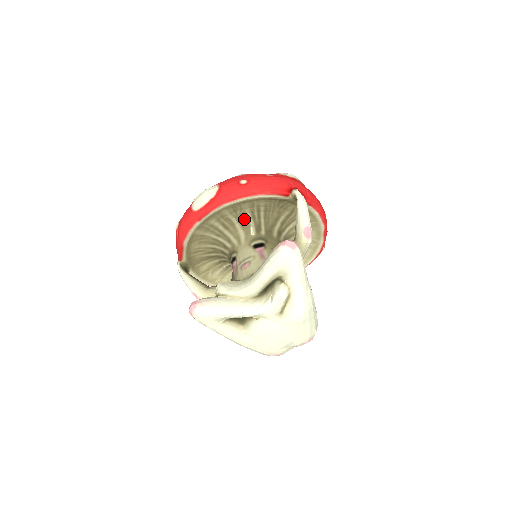
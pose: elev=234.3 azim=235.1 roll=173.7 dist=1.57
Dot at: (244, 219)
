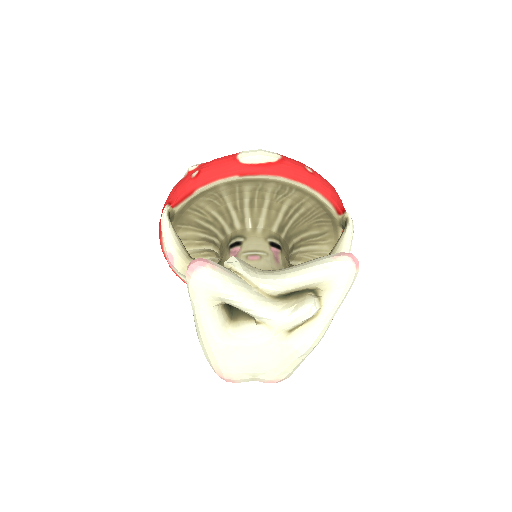
Dot at: (276, 208)
